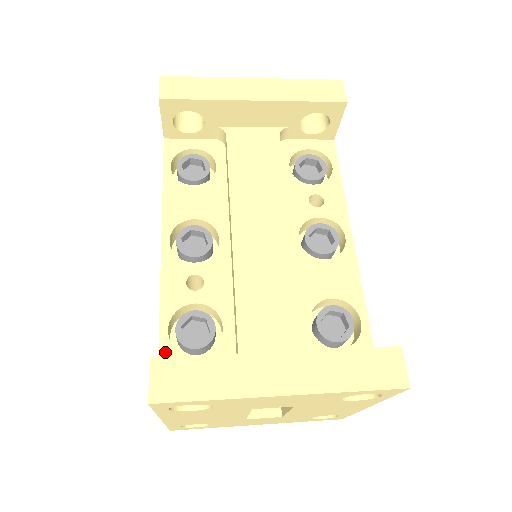
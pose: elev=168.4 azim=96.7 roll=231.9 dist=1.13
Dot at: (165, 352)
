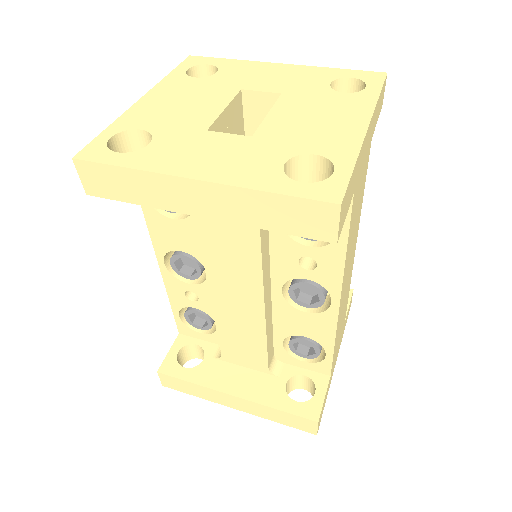
Dot at: (180, 326)
